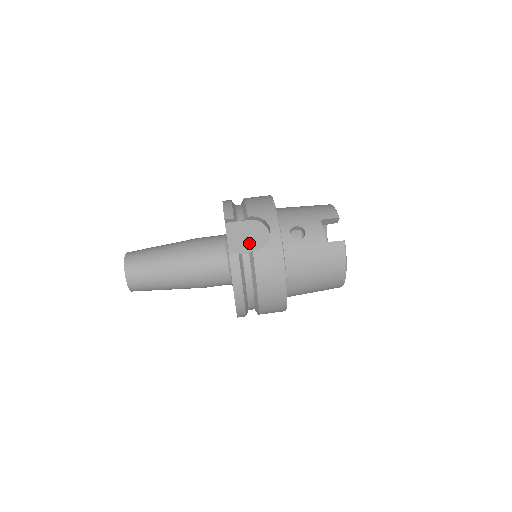
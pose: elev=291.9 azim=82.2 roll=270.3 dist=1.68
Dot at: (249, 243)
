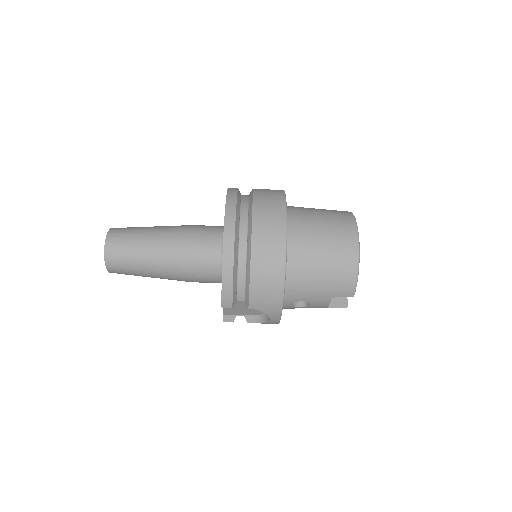
Dot at: (246, 311)
